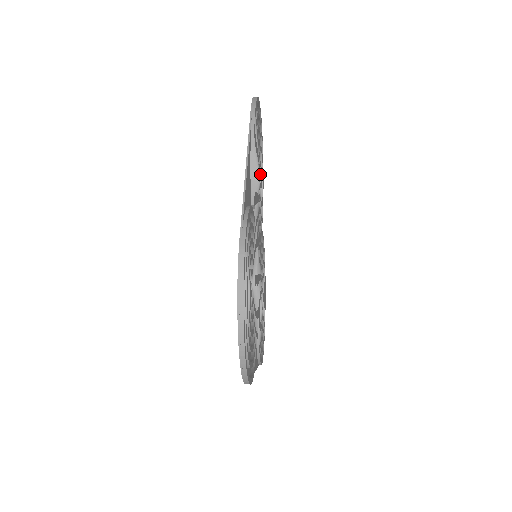
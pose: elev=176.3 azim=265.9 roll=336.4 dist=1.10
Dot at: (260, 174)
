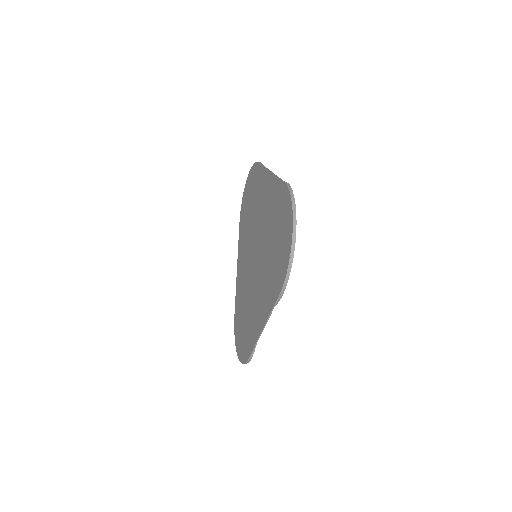
Dot at: occluded
